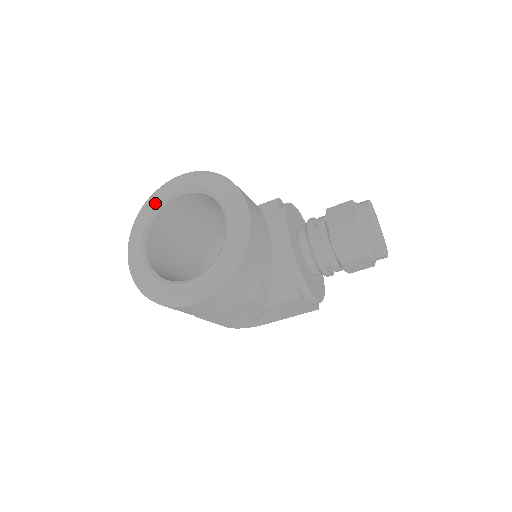
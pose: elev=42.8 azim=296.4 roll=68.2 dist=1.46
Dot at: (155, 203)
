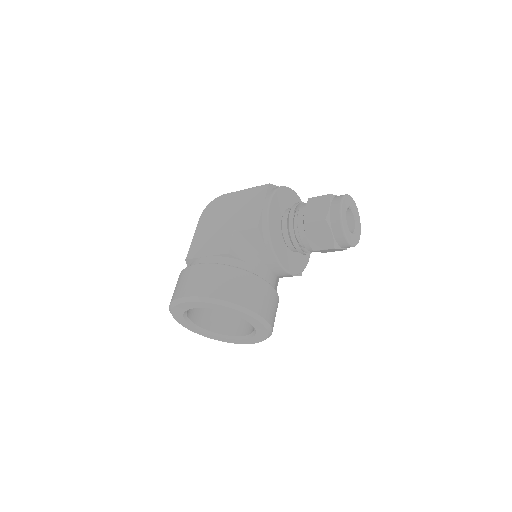
Dot at: (182, 310)
